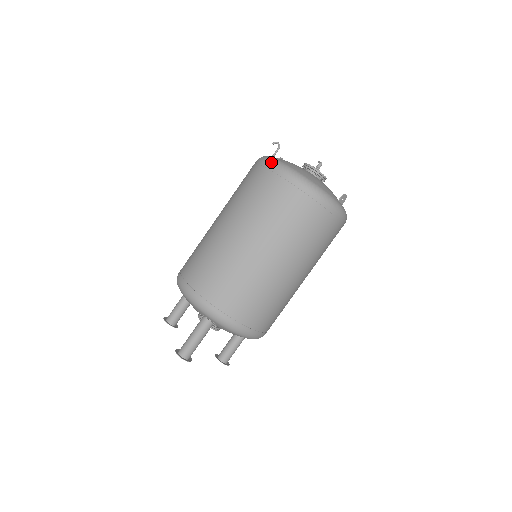
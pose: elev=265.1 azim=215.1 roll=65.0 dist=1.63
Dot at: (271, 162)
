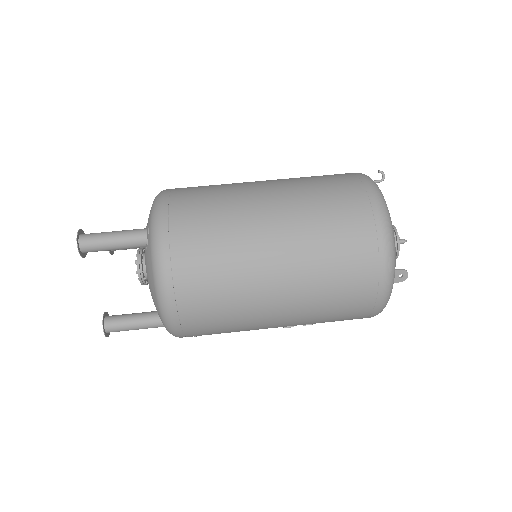
Dot at: occluded
